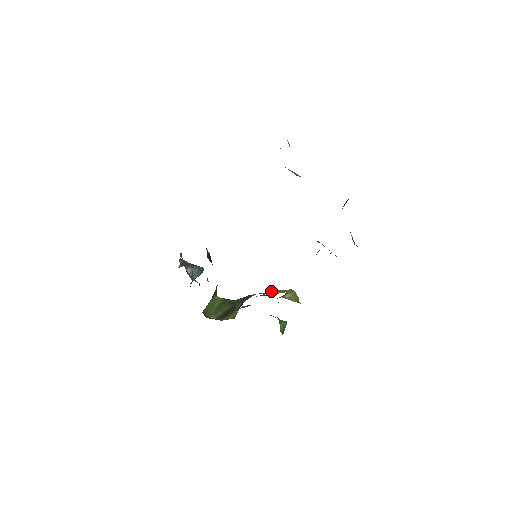
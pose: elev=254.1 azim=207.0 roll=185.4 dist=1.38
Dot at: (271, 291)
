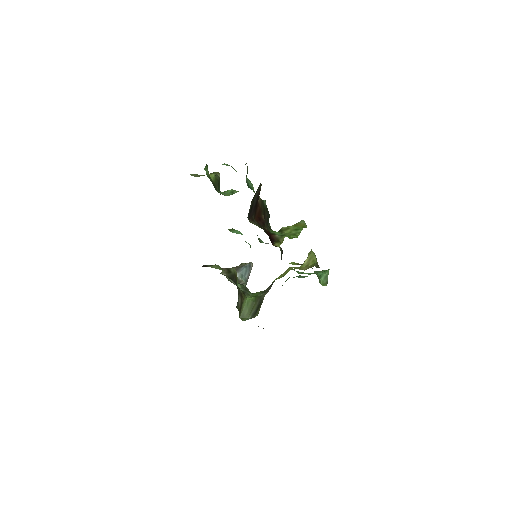
Dot at: (284, 272)
